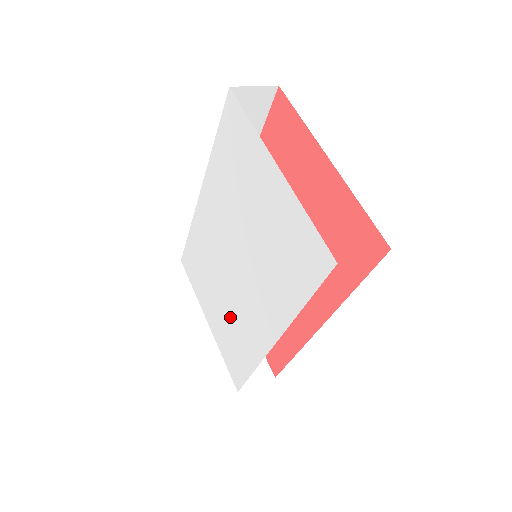
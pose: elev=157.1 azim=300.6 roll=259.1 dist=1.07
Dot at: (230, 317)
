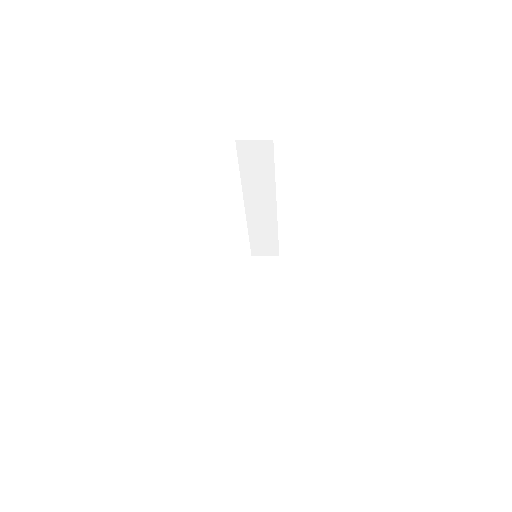
Dot at: occluded
